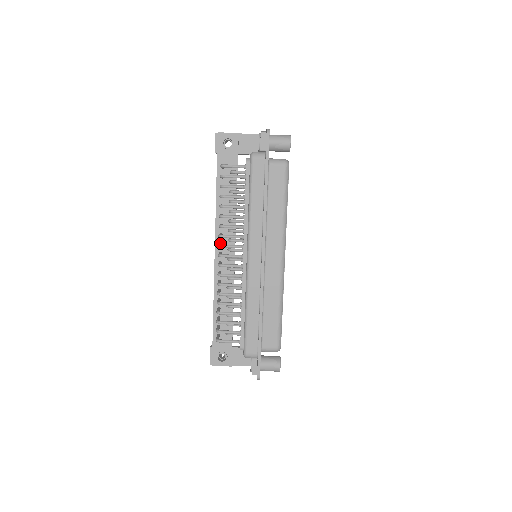
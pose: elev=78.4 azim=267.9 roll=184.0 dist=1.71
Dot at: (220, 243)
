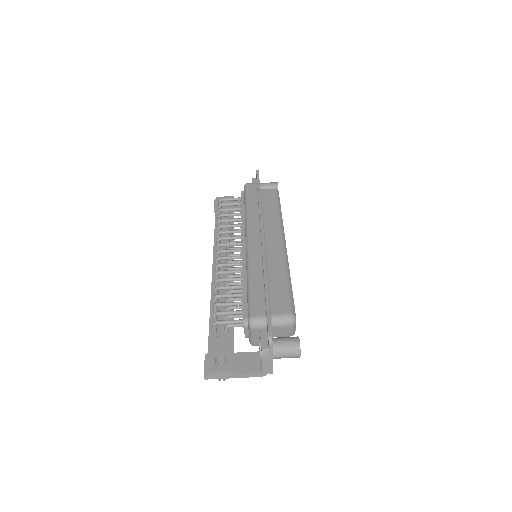
Dot at: occluded
